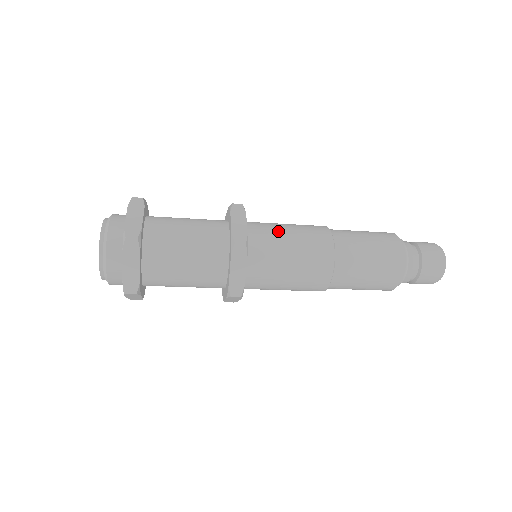
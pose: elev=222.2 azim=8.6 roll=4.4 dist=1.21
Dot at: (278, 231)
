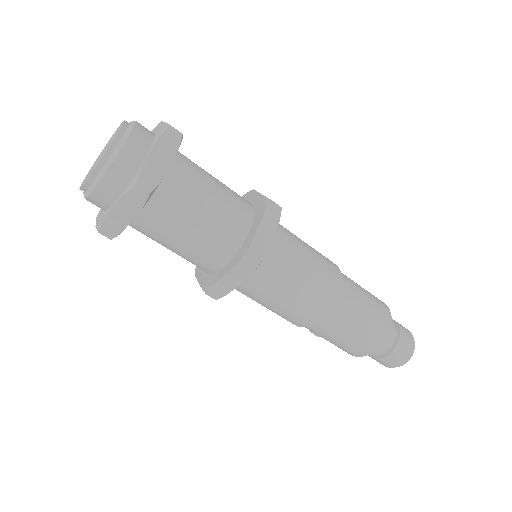
Dot at: (292, 233)
